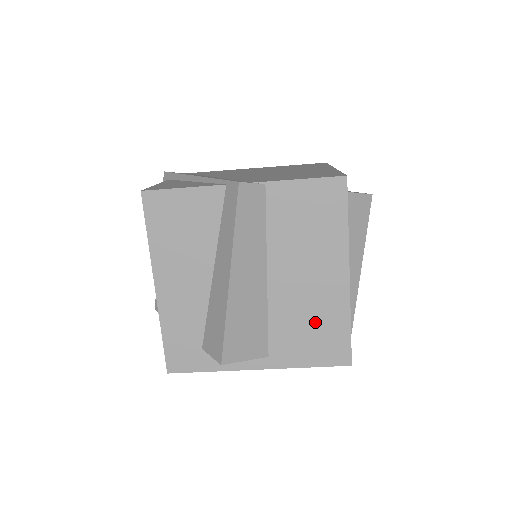
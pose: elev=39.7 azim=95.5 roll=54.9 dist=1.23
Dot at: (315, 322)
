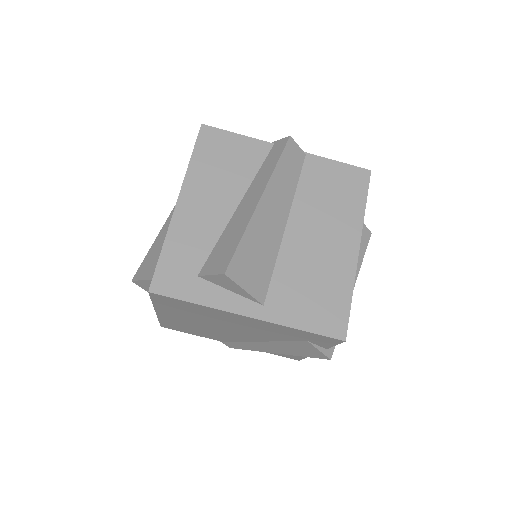
Dot at: (319, 283)
